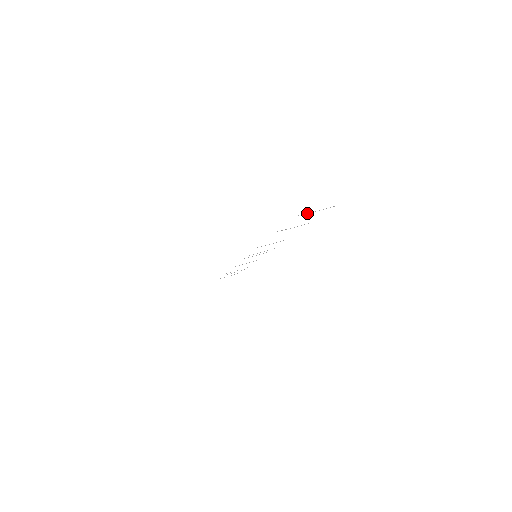
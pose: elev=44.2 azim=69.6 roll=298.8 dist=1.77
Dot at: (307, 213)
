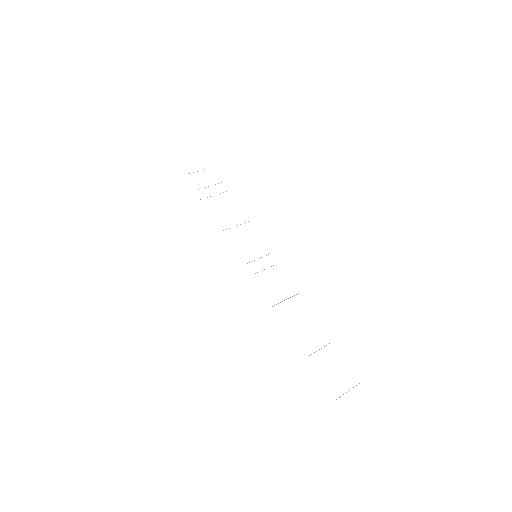
Dot at: occluded
